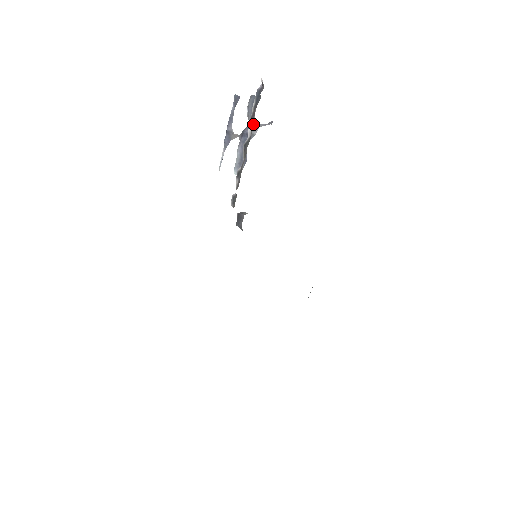
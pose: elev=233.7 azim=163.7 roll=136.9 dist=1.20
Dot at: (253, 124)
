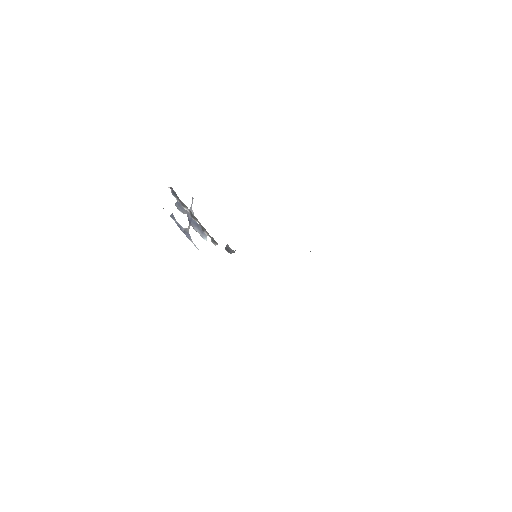
Dot at: (188, 212)
